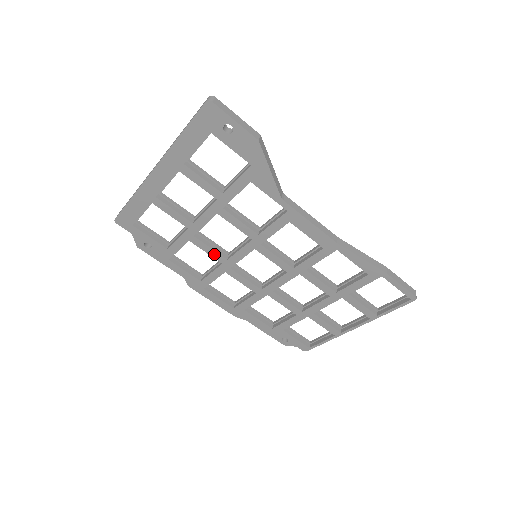
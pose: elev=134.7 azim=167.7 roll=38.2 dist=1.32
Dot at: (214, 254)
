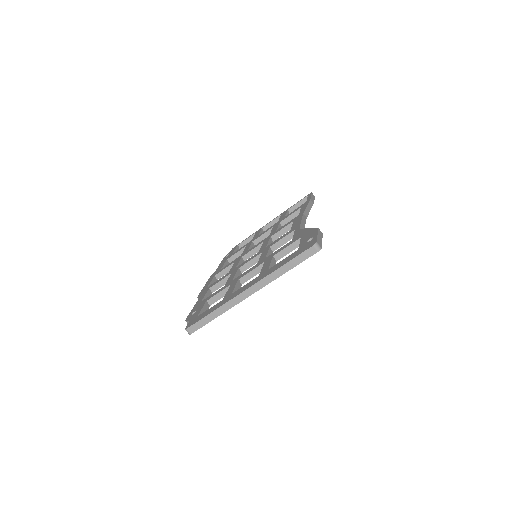
Dot at: occluded
